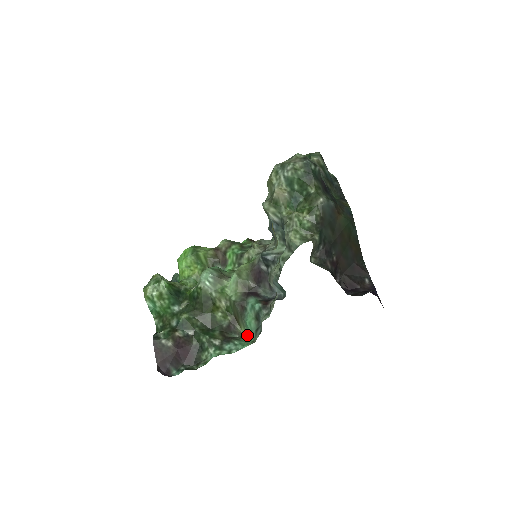
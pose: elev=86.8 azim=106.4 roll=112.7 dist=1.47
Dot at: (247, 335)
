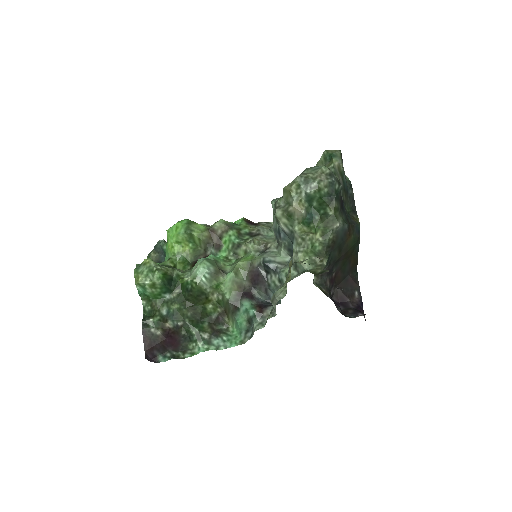
Dot at: (234, 329)
